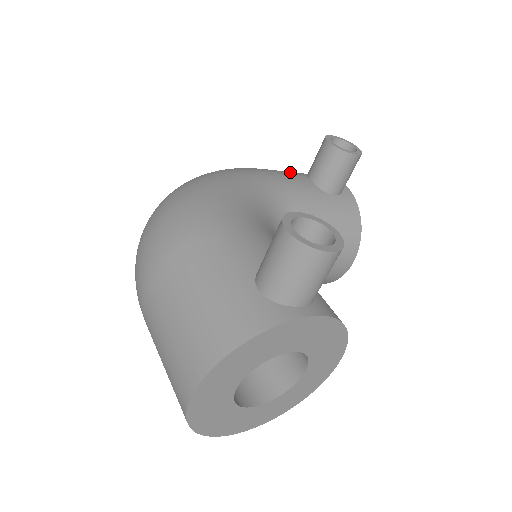
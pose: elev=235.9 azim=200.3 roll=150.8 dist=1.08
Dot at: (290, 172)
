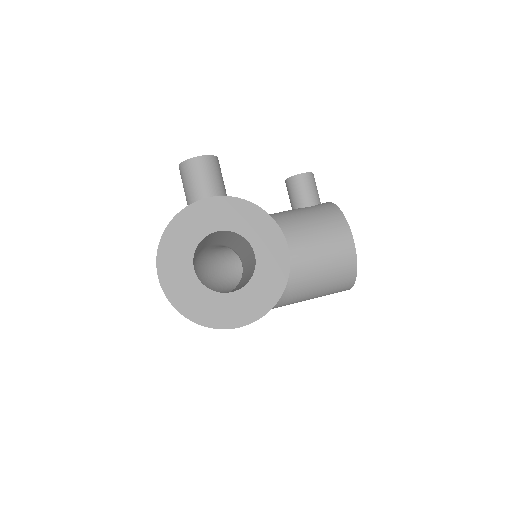
Dot at: occluded
